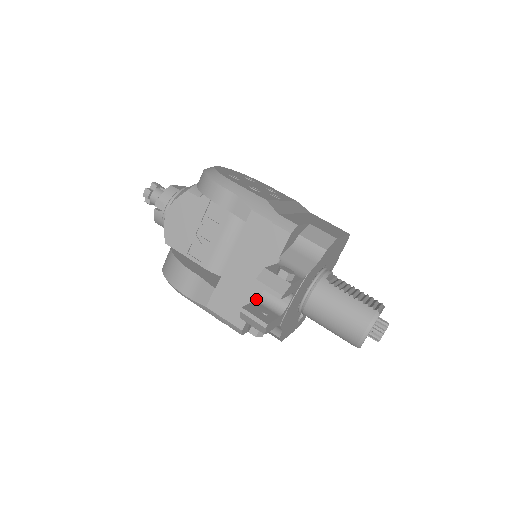
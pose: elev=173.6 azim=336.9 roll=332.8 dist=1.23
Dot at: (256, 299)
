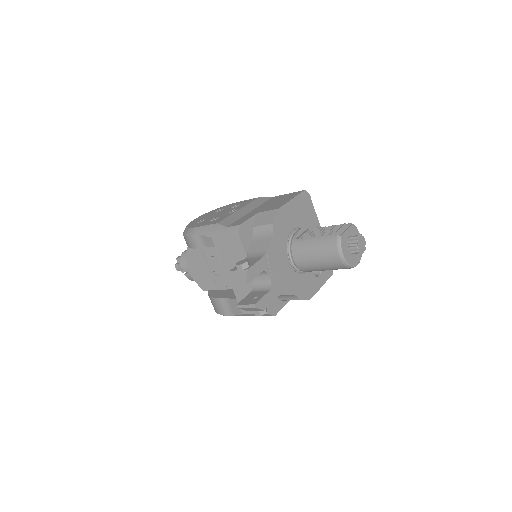
Dot at: occluded
